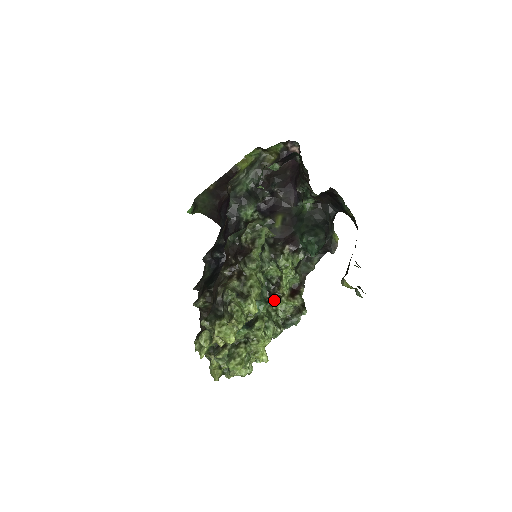
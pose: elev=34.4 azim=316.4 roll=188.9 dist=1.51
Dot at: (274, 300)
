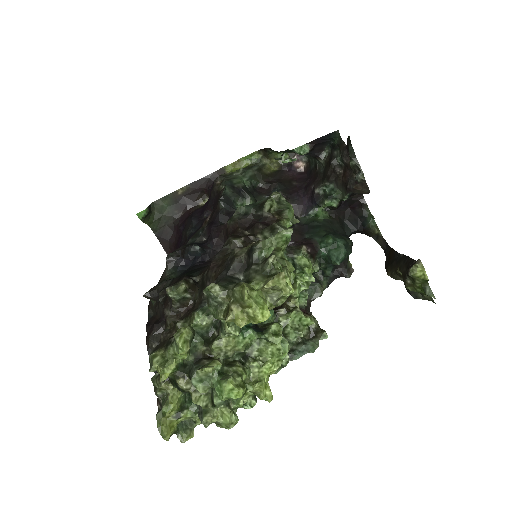
Dot at: (283, 312)
